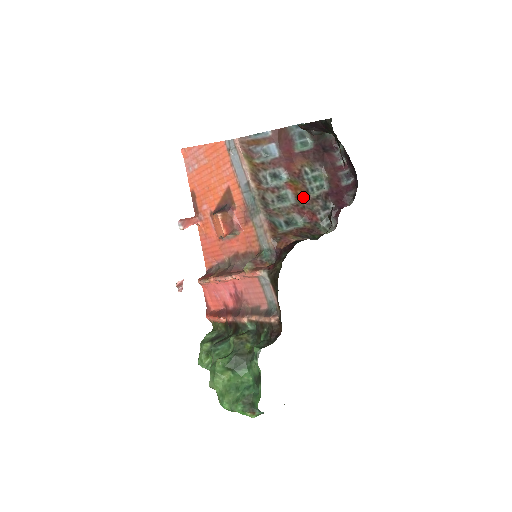
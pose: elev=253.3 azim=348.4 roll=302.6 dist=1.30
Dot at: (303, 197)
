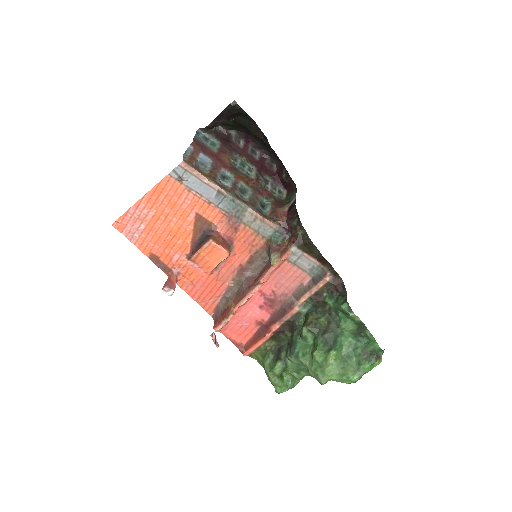
Dot at: (250, 182)
